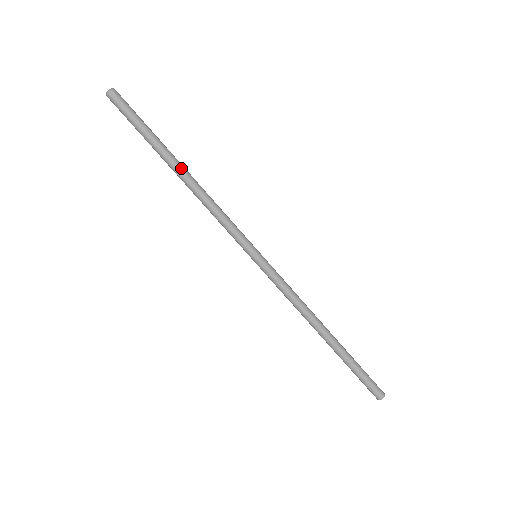
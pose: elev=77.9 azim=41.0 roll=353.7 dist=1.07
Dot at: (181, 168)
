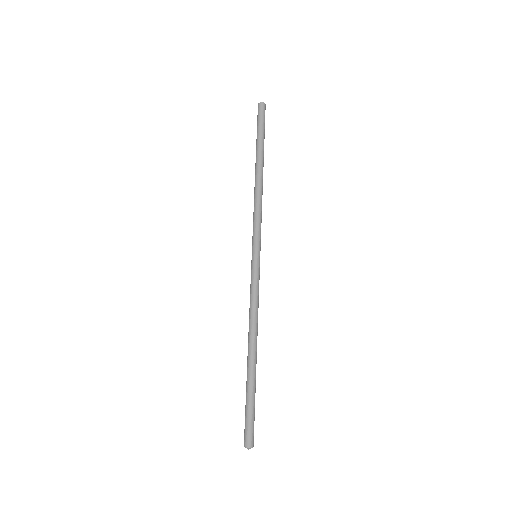
Dot at: (261, 168)
